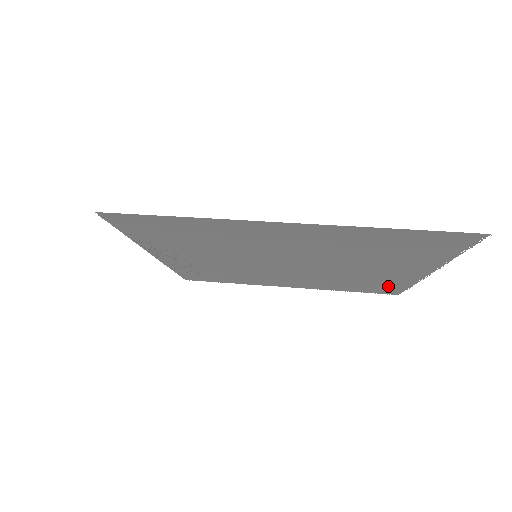
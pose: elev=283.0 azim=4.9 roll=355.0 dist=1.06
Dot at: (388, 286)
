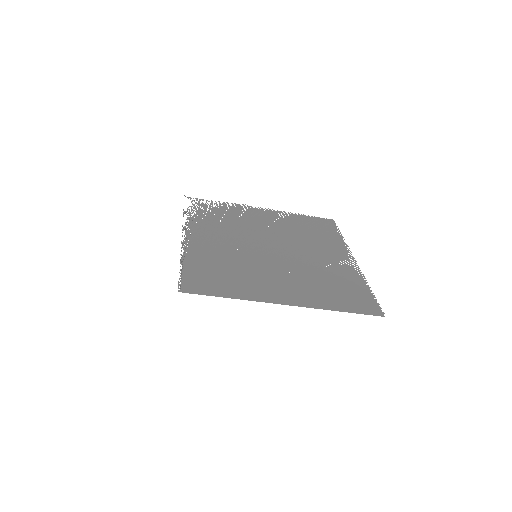
Dot at: (329, 233)
